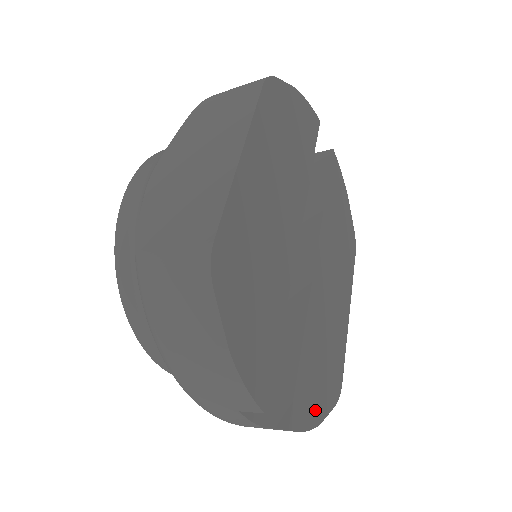
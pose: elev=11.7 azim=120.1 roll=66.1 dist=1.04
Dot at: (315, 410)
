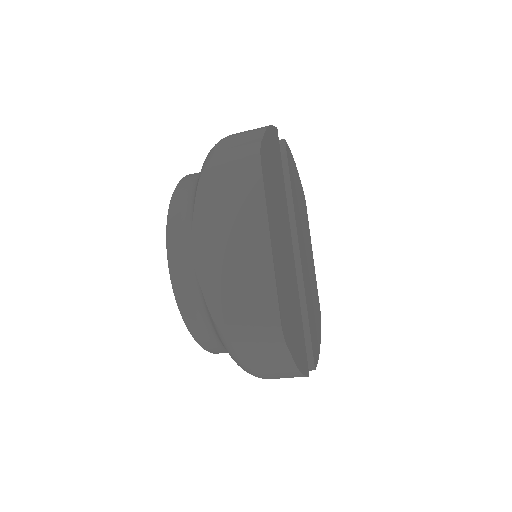
Dot at: (318, 343)
